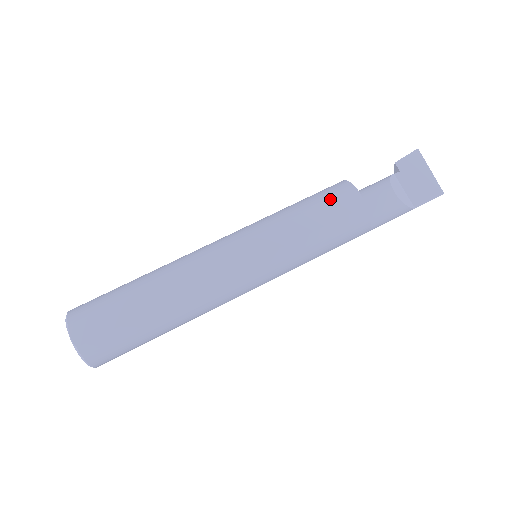
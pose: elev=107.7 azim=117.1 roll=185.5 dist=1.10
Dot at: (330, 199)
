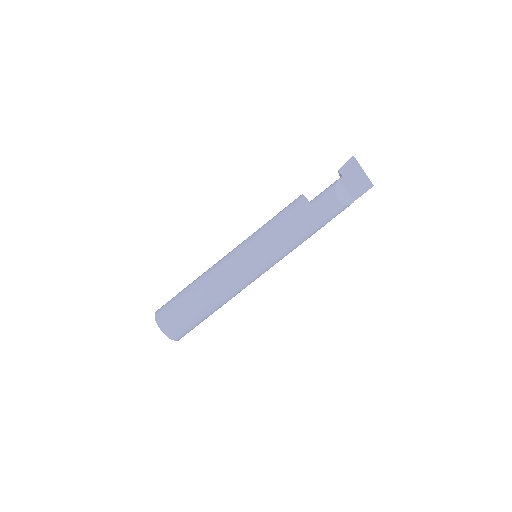
Dot at: (297, 218)
